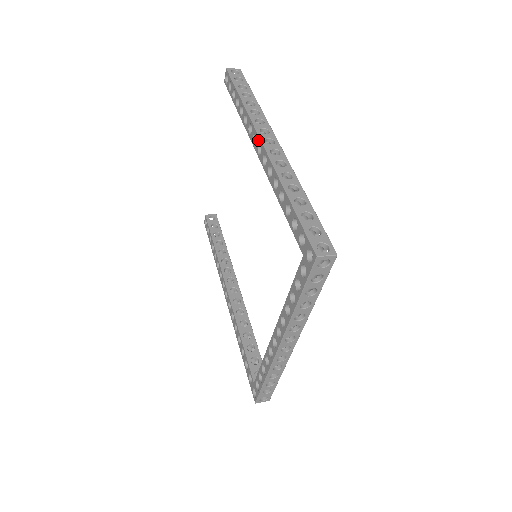
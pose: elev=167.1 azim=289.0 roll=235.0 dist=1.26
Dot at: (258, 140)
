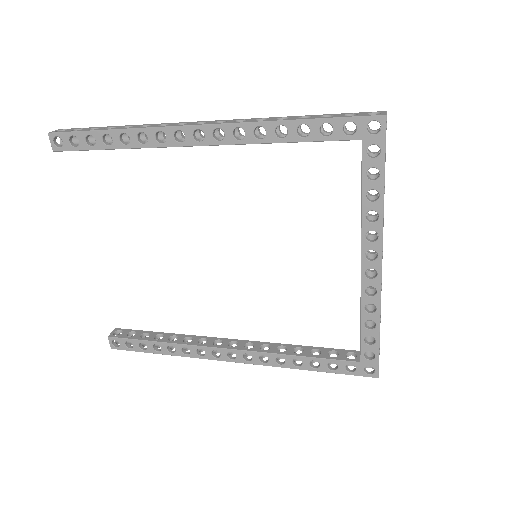
Dot at: (189, 130)
